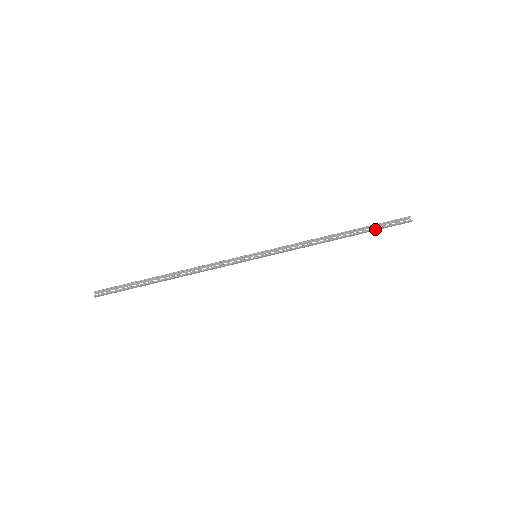
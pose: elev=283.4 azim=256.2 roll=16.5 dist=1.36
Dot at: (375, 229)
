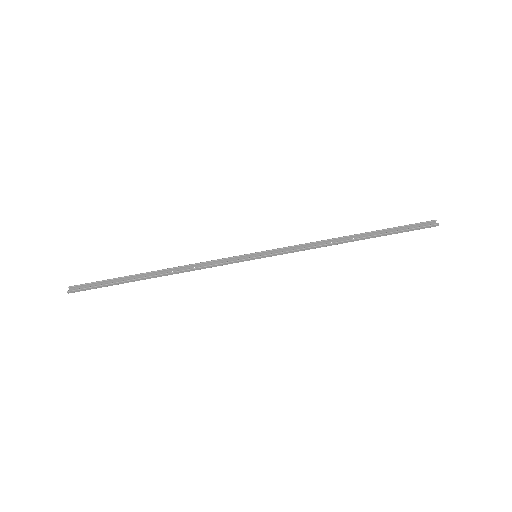
Dot at: (395, 232)
